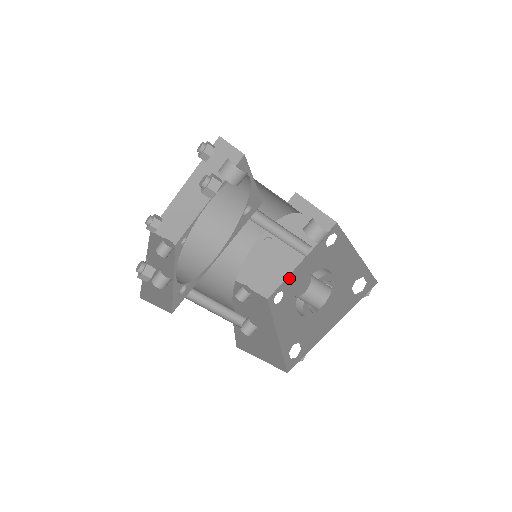
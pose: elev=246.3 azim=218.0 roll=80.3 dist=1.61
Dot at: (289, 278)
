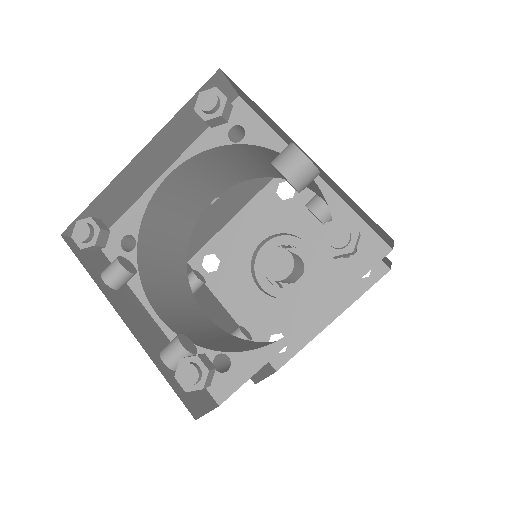
Dot at: (221, 236)
